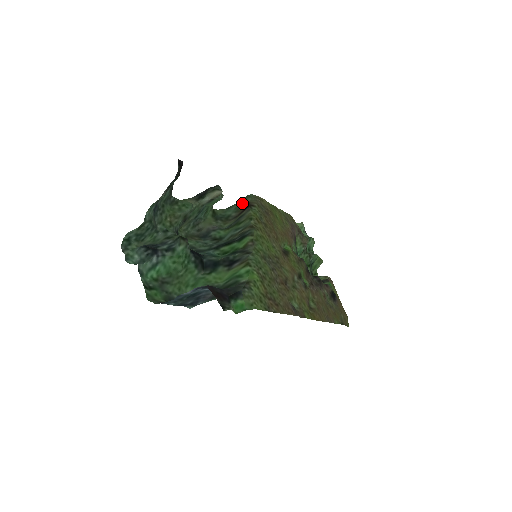
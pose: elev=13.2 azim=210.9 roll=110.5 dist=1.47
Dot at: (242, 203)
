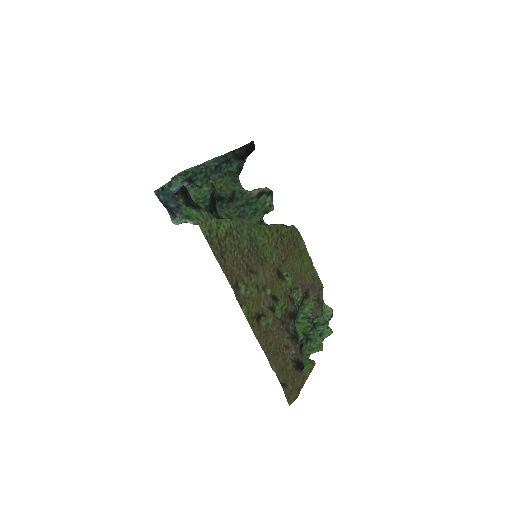
Dot at: occluded
